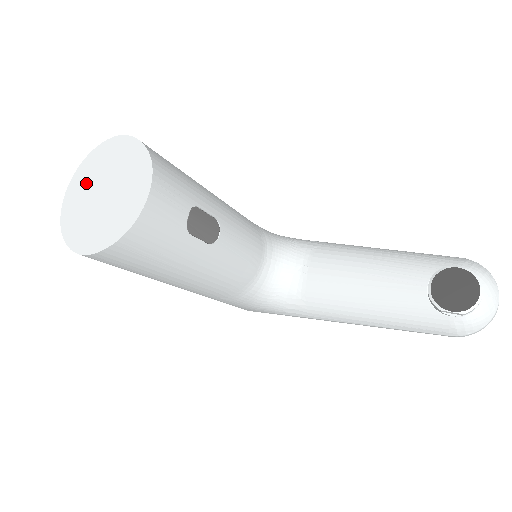
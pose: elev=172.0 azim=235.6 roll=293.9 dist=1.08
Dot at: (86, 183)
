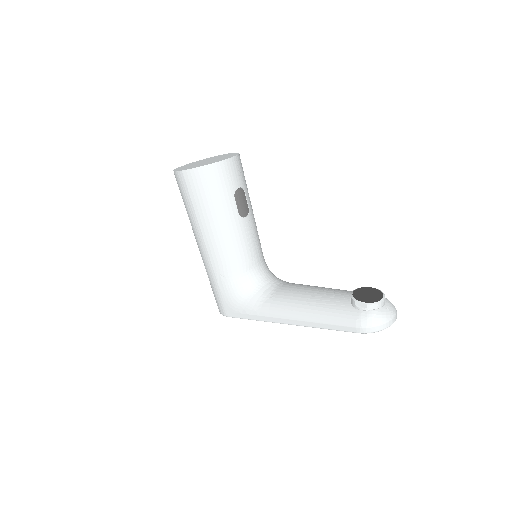
Dot at: occluded
